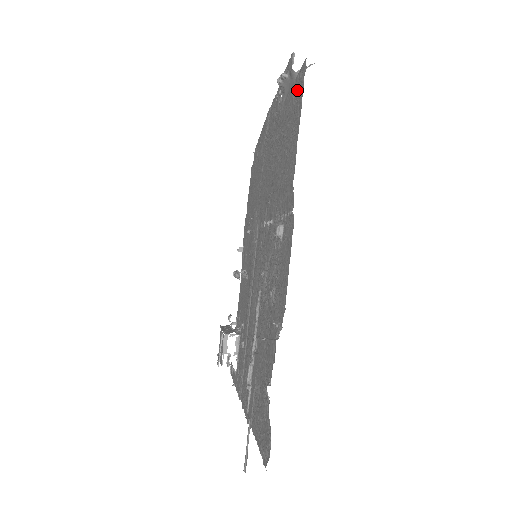
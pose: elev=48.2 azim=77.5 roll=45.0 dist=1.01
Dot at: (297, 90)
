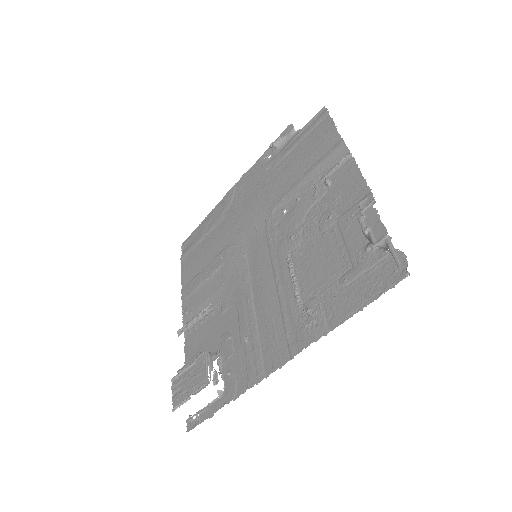
Dot at: (316, 123)
